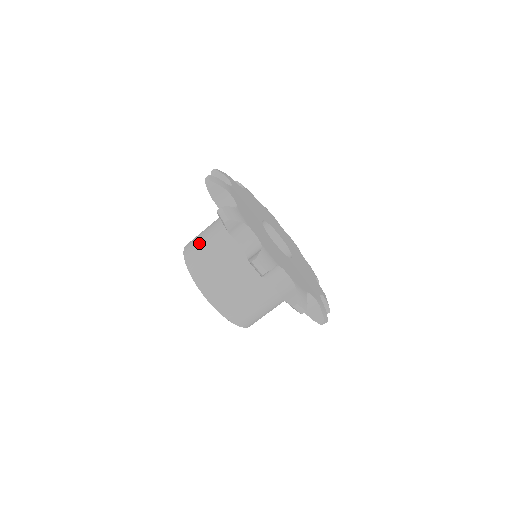
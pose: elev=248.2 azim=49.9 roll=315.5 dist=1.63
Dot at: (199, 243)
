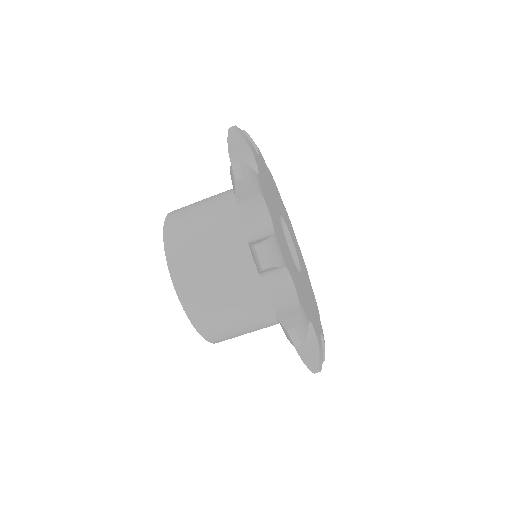
Dot at: (192, 241)
